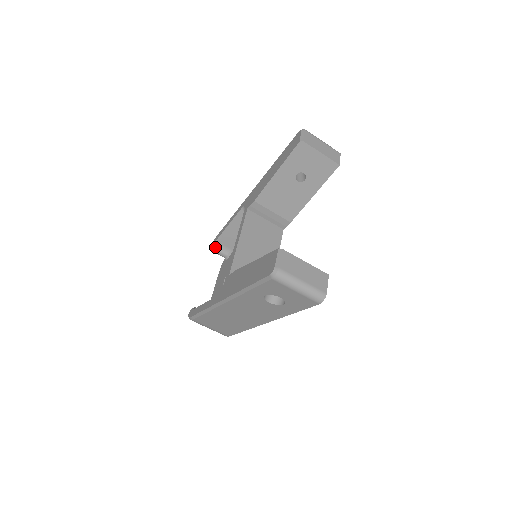
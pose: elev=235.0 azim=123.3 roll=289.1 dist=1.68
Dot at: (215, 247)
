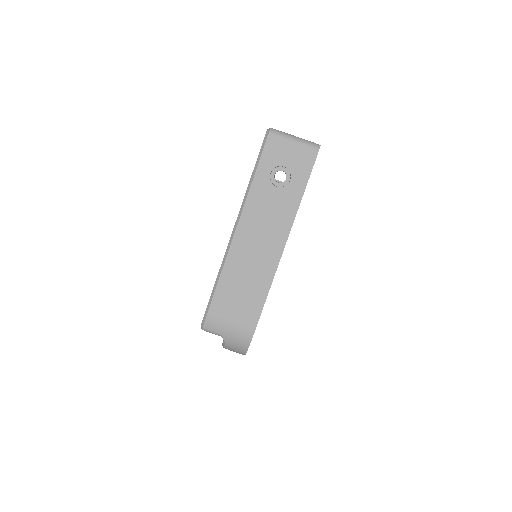
Dot at: occluded
